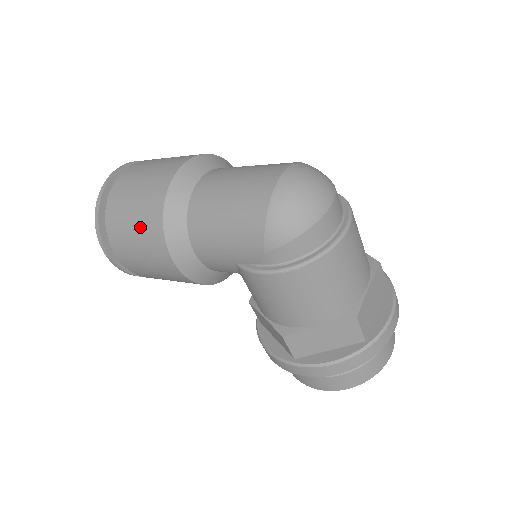
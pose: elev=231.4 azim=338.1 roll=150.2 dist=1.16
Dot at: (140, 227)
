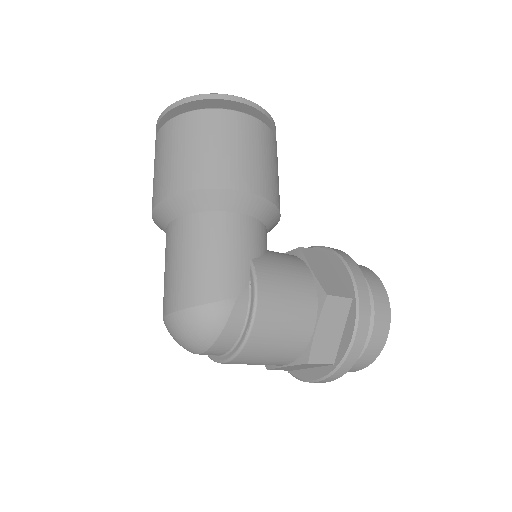
Dot at: occluded
